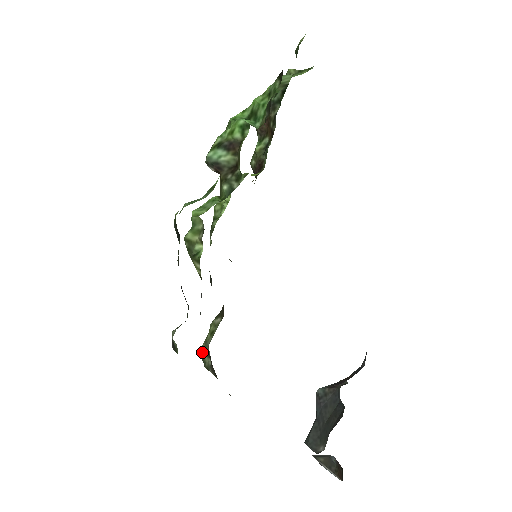
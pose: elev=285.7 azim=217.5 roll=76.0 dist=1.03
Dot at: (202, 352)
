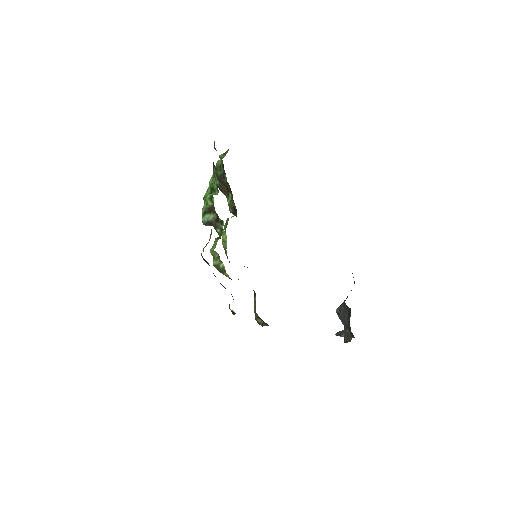
Dot at: (256, 319)
